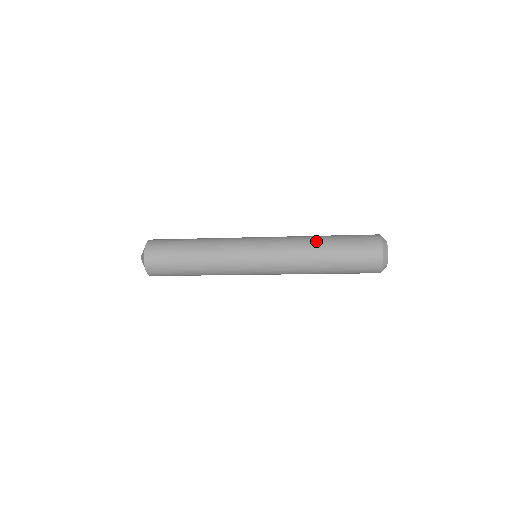
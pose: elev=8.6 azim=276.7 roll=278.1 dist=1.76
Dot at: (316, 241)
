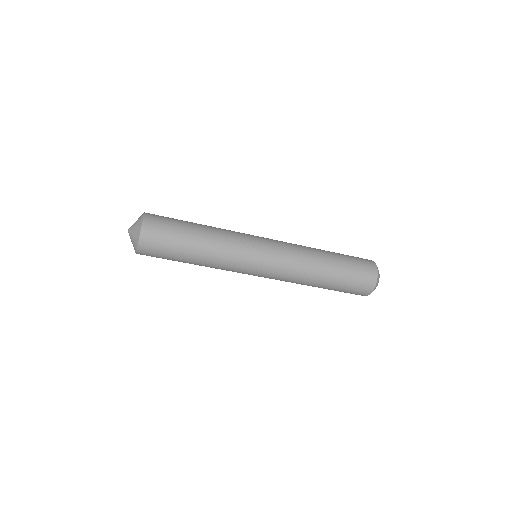
Dot at: occluded
